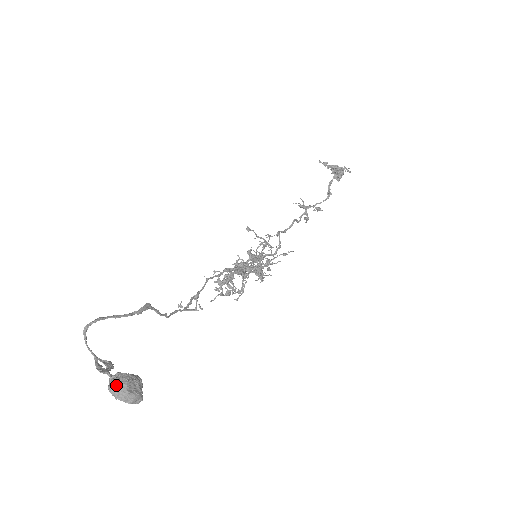
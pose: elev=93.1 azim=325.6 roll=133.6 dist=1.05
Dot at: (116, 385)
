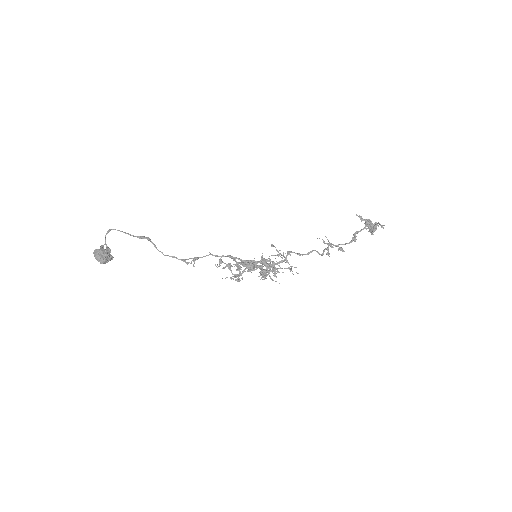
Dot at: (96, 249)
